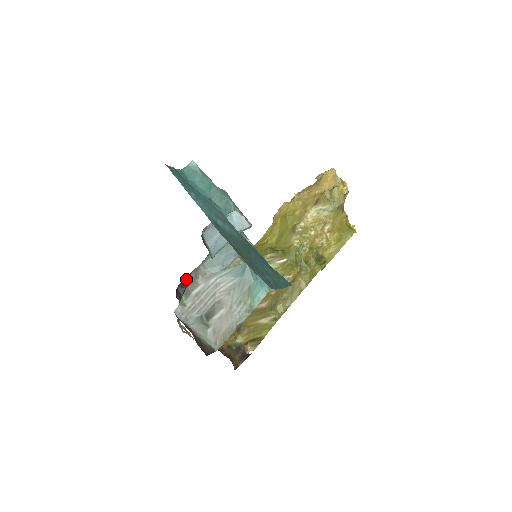
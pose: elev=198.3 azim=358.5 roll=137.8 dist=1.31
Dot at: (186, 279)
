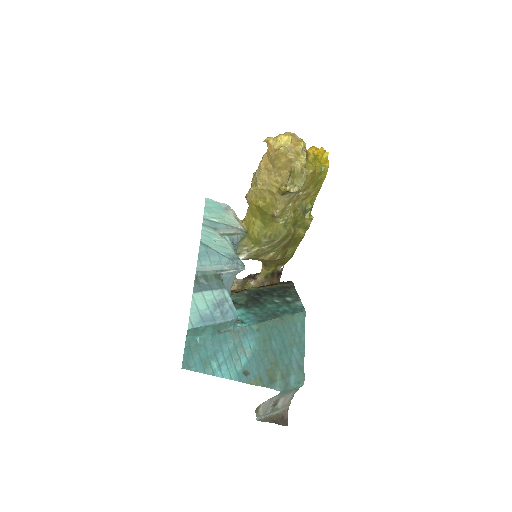
Dot at: occluded
